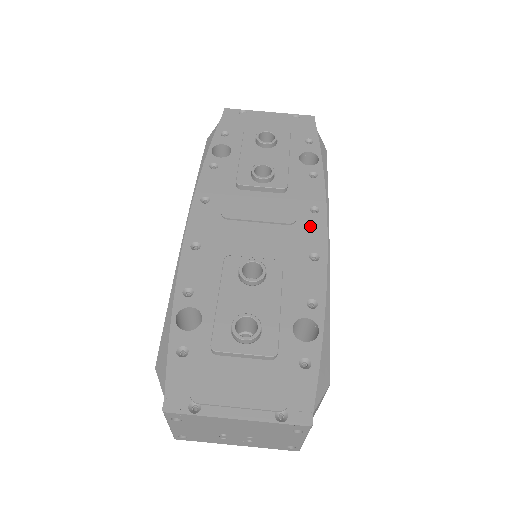
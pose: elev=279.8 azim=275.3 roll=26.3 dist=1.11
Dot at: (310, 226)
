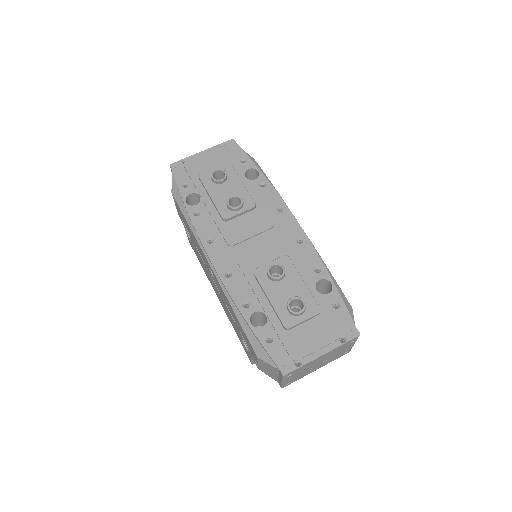
Dot at: (284, 222)
